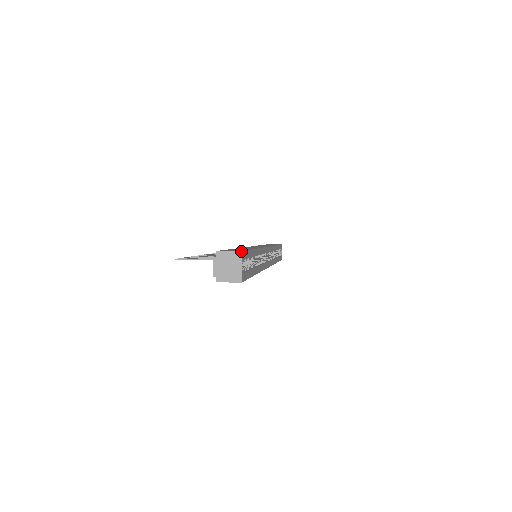
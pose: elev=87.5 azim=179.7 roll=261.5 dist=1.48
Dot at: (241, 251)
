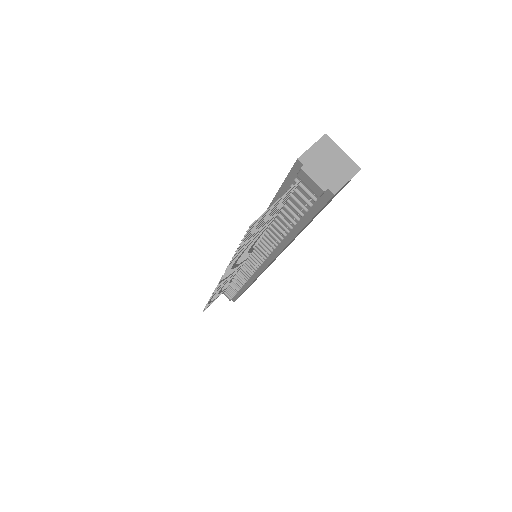
Dot at: (324, 134)
